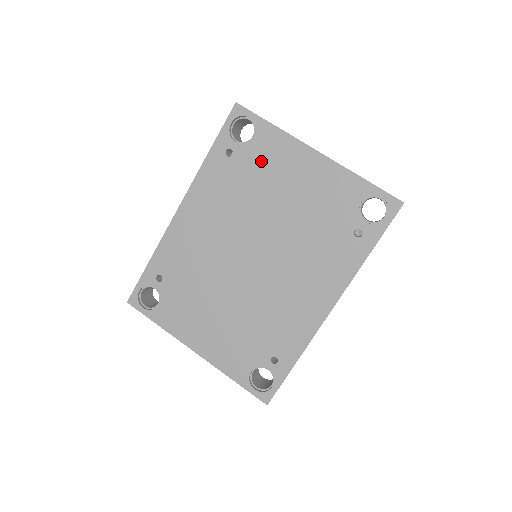
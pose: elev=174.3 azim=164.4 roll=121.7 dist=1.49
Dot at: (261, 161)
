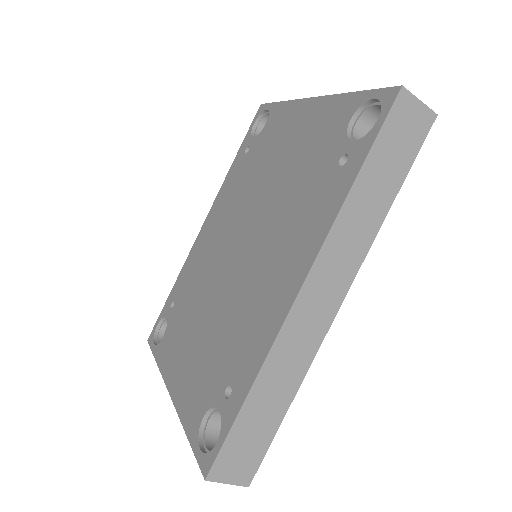
Dot at: (267, 141)
